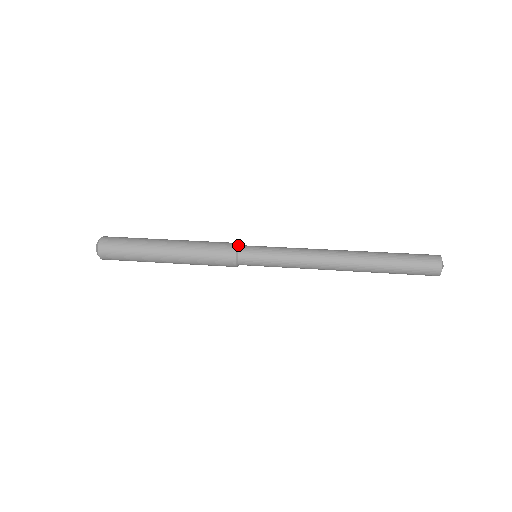
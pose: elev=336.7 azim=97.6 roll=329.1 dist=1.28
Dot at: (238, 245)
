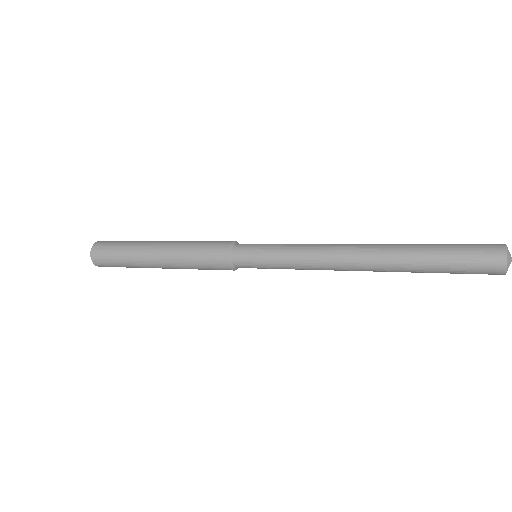
Dot at: (231, 247)
